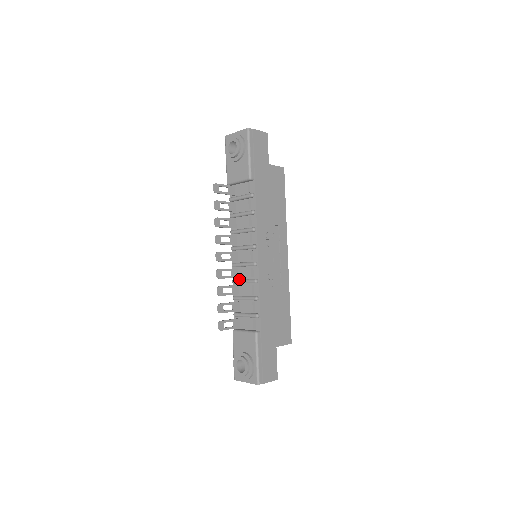
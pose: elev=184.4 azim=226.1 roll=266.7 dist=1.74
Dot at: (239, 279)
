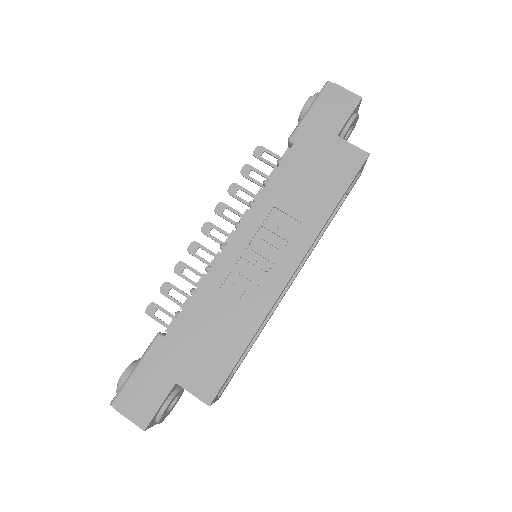
Dot at: occluded
